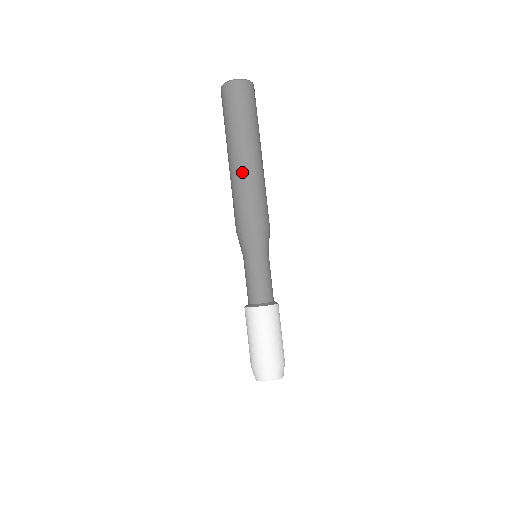
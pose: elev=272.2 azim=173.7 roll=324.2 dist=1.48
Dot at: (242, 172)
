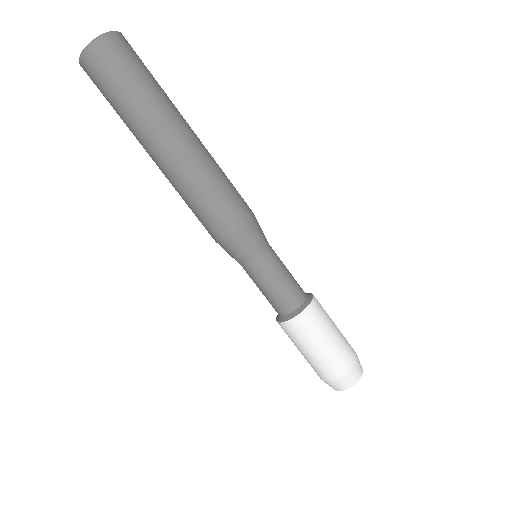
Dot at: (193, 156)
